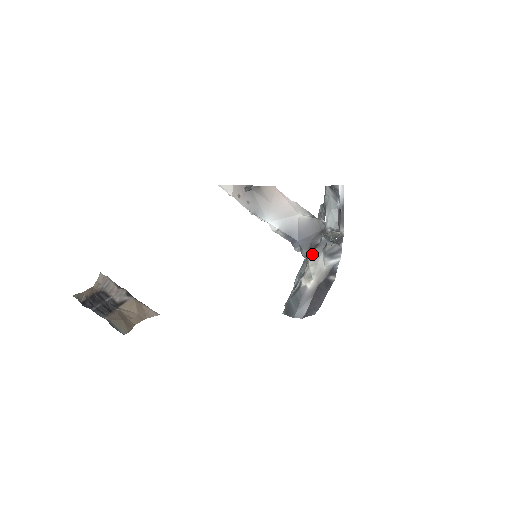
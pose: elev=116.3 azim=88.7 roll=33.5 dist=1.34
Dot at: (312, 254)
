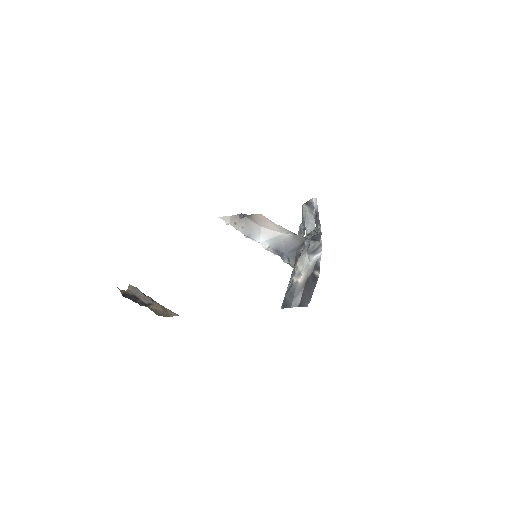
Dot at: (299, 258)
